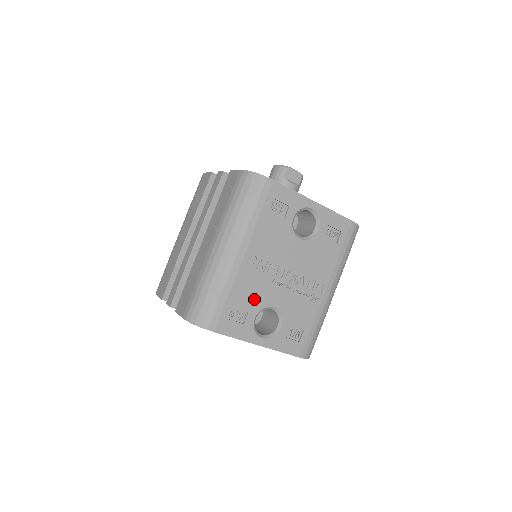
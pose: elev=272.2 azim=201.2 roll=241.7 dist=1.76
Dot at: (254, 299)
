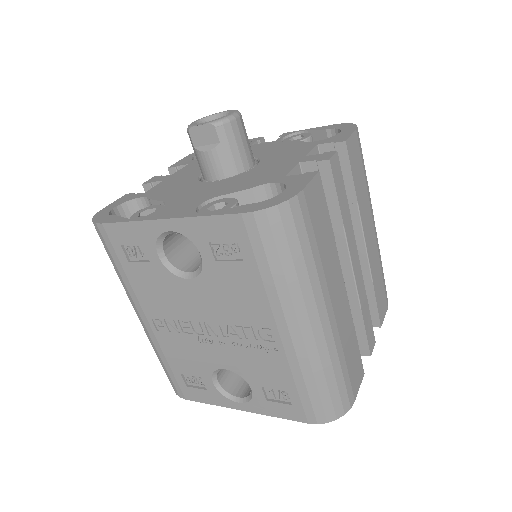
Dot at: (195, 363)
